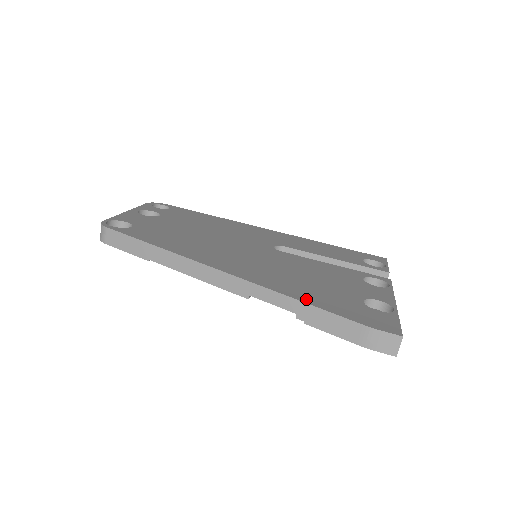
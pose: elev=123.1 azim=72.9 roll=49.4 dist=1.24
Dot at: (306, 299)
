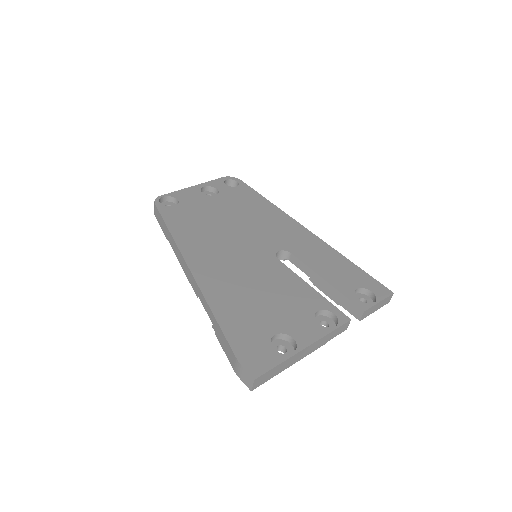
Dot at: (222, 316)
